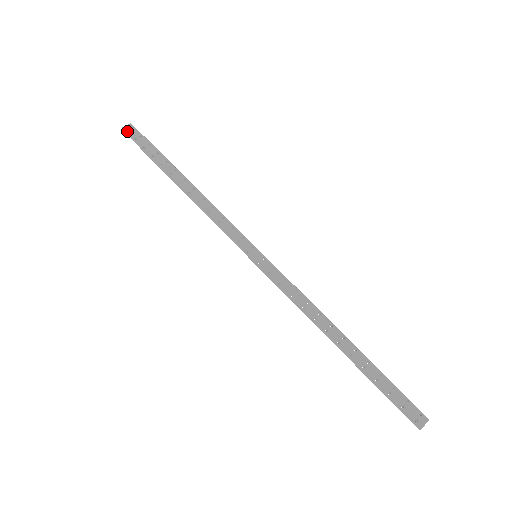
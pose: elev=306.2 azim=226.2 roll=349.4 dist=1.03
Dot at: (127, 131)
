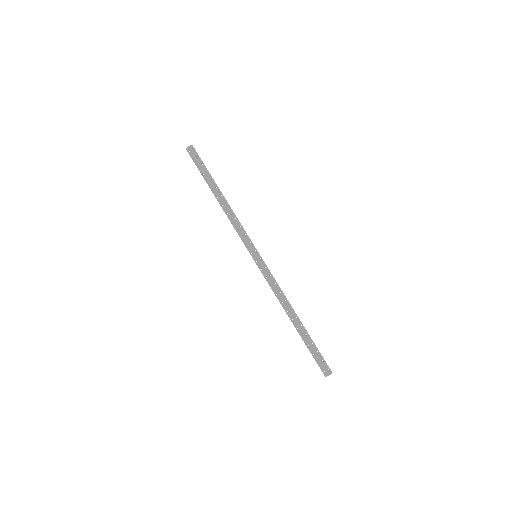
Dot at: occluded
